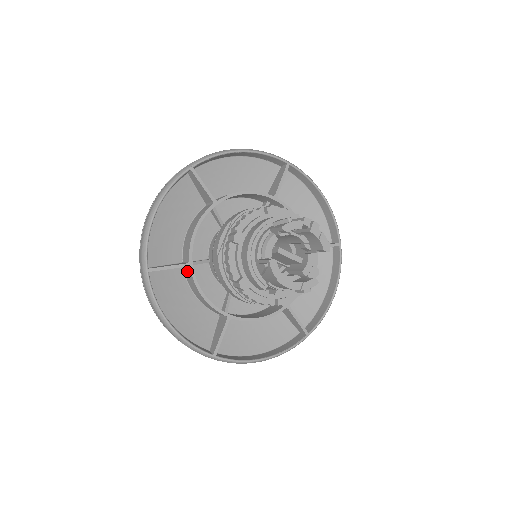
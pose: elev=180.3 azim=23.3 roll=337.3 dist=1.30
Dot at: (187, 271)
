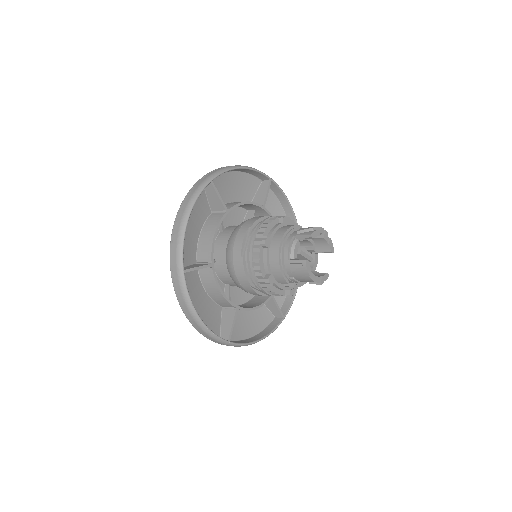
Dot at: (205, 270)
